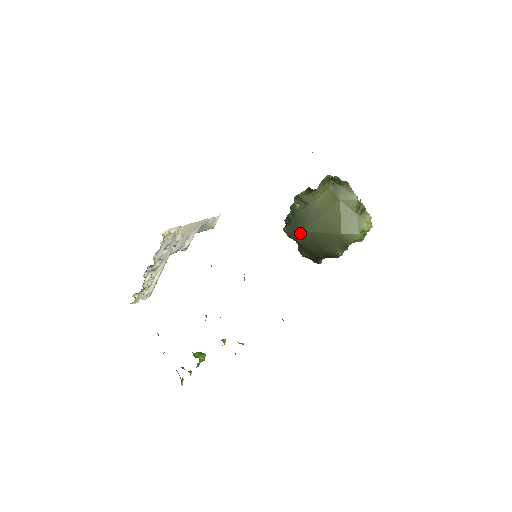
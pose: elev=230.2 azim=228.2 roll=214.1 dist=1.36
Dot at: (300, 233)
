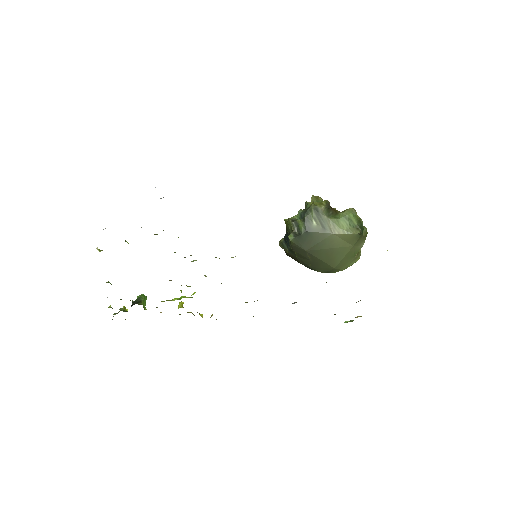
Dot at: (304, 251)
